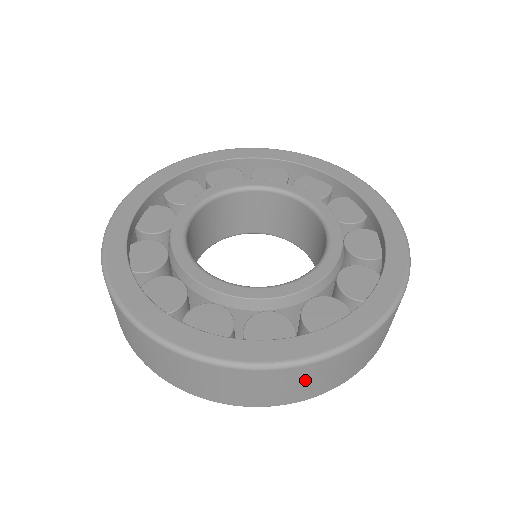
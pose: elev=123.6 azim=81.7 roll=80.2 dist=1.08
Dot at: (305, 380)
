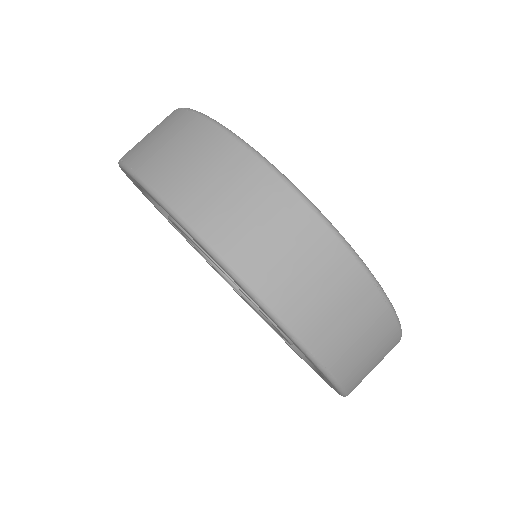
Dot at: (236, 189)
